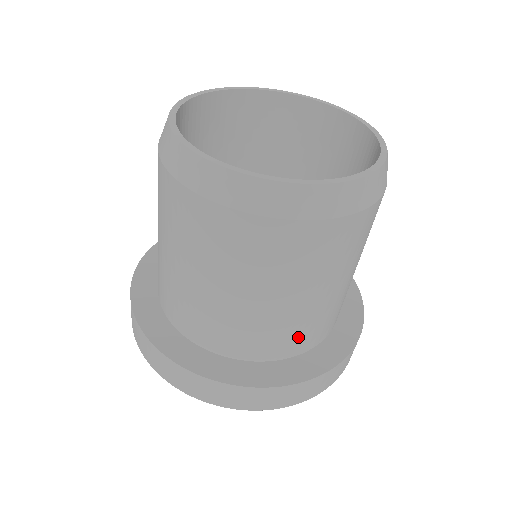
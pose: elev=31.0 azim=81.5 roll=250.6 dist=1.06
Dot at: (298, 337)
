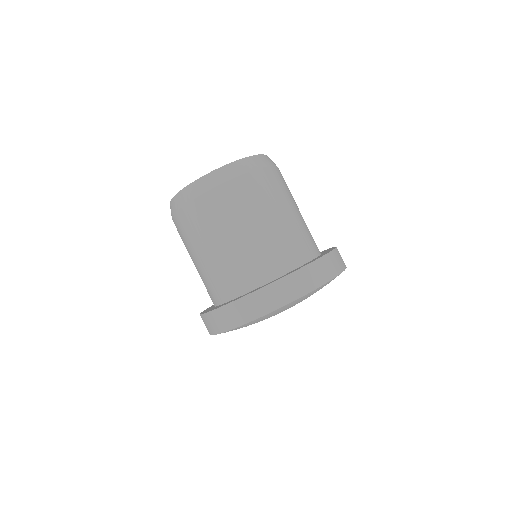
Dot at: (266, 262)
